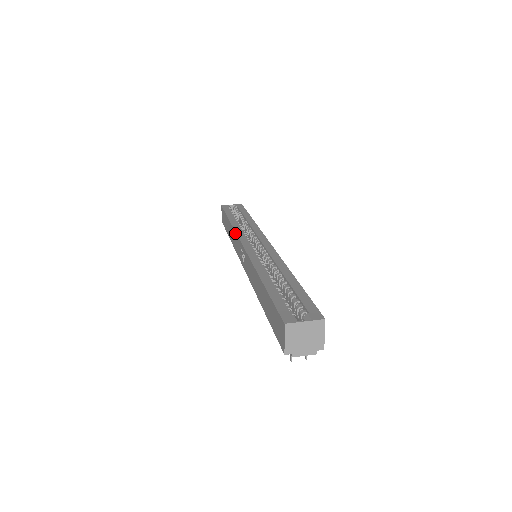
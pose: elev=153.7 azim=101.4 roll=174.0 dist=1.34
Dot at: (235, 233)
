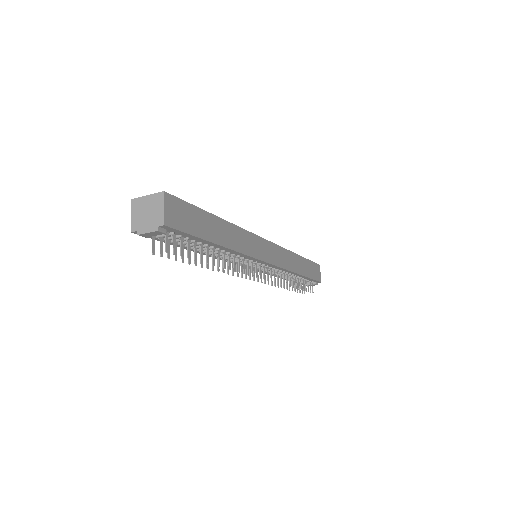
Dot at: occluded
